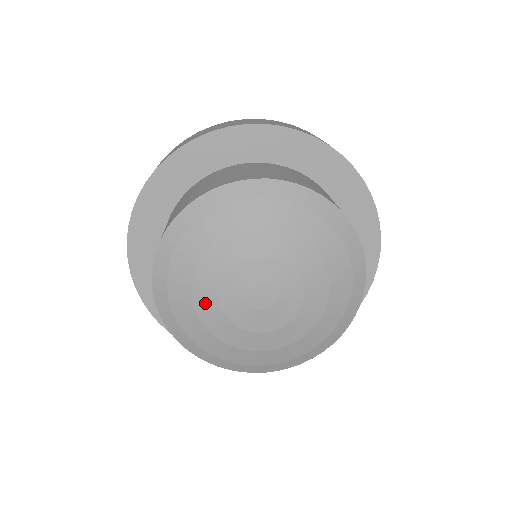
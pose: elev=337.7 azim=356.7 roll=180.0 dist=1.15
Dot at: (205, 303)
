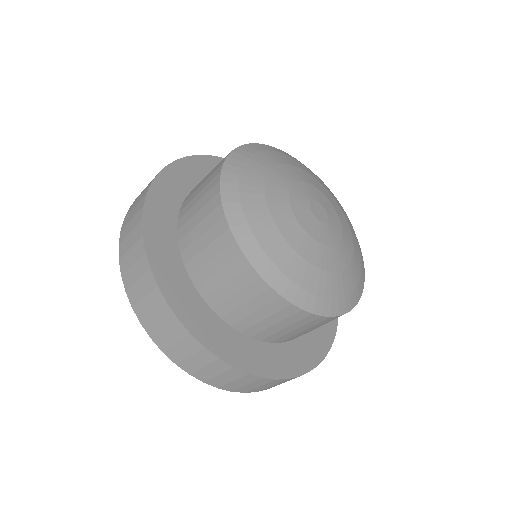
Dot at: (293, 234)
